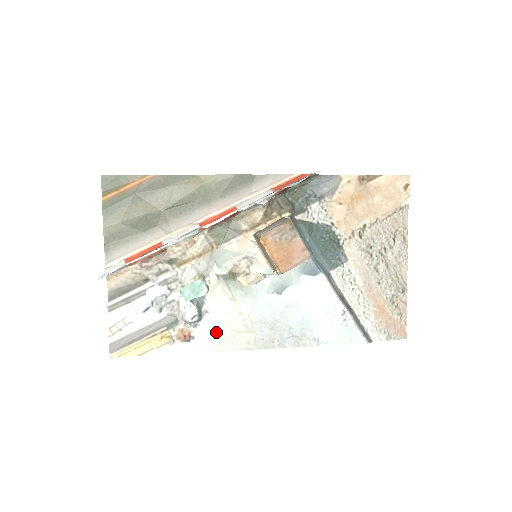
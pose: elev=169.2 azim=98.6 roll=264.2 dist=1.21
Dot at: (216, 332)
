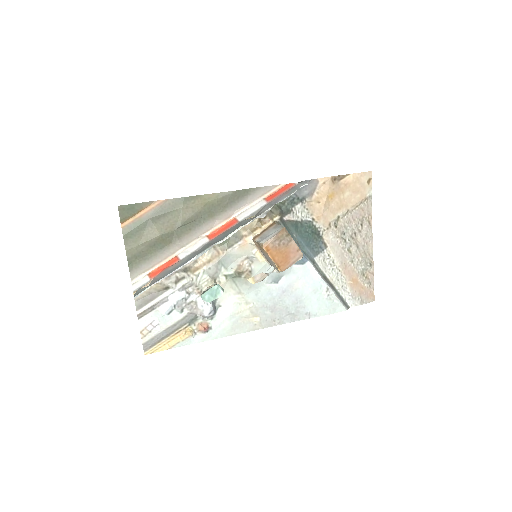
Dot at: (229, 321)
